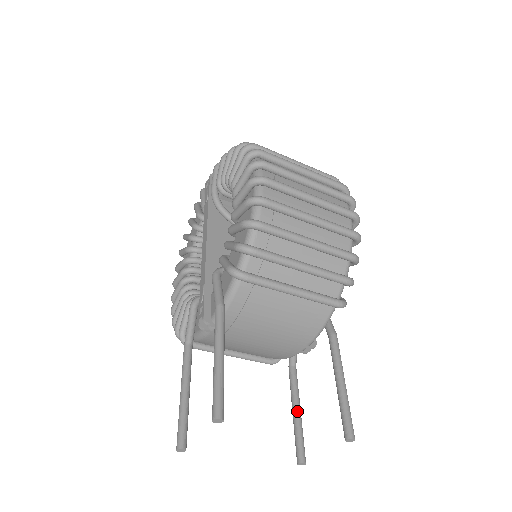
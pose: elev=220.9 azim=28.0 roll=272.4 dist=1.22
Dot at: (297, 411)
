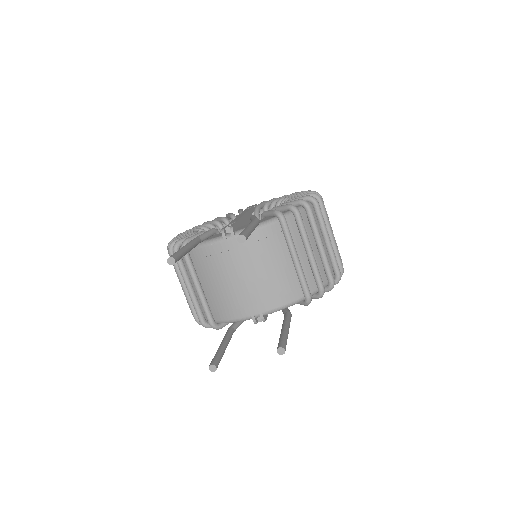
Dot at: (225, 345)
